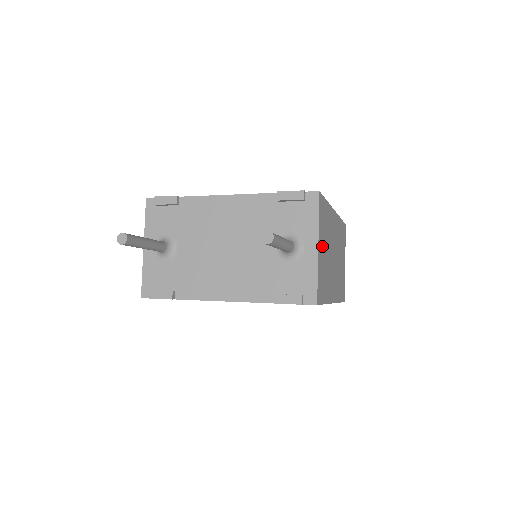
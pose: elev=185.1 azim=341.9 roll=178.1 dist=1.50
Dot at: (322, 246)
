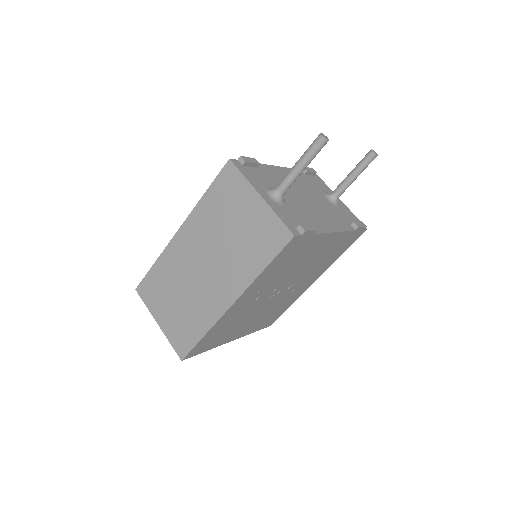
Dot at: occluded
